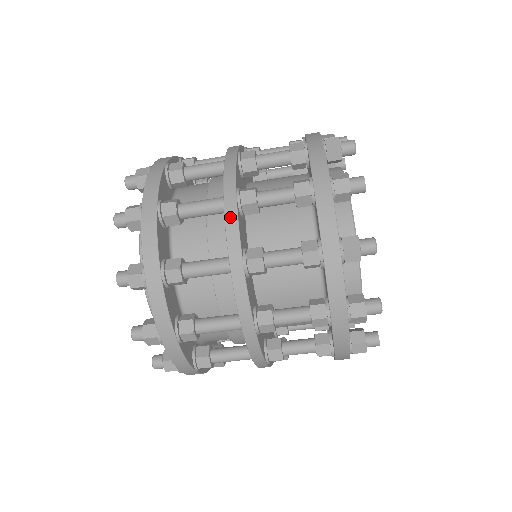
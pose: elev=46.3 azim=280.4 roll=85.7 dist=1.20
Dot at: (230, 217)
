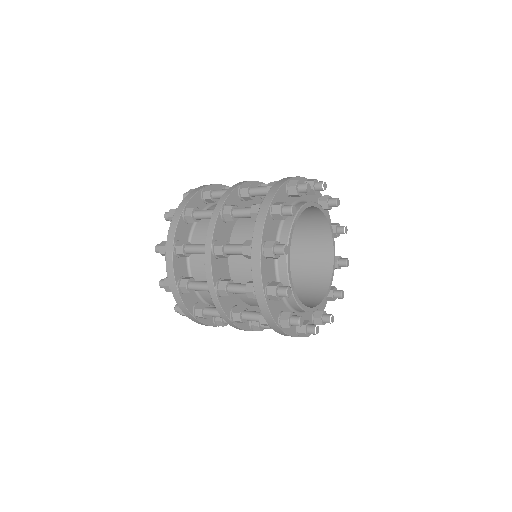
Dot at: (207, 263)
